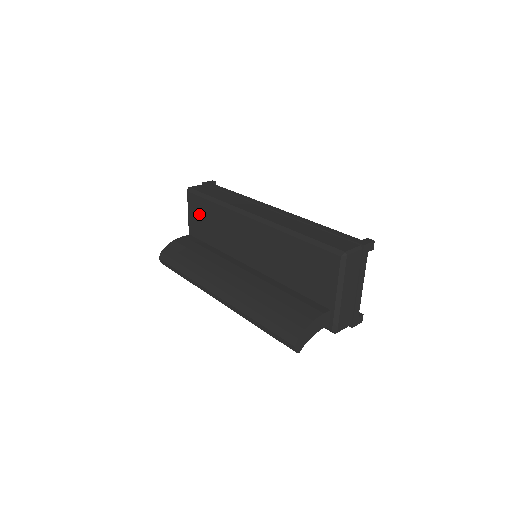
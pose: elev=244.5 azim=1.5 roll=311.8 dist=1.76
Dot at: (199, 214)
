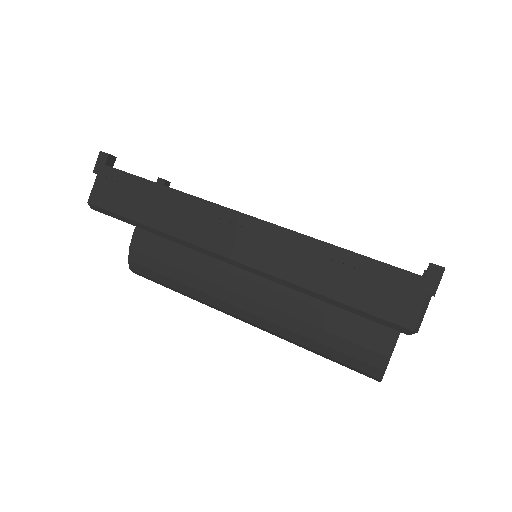
Dot at: occluded
